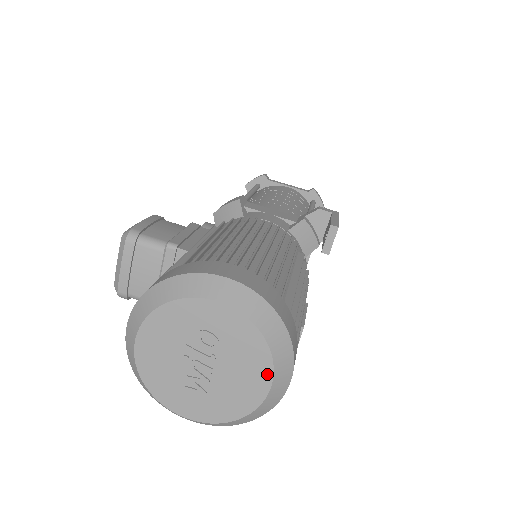
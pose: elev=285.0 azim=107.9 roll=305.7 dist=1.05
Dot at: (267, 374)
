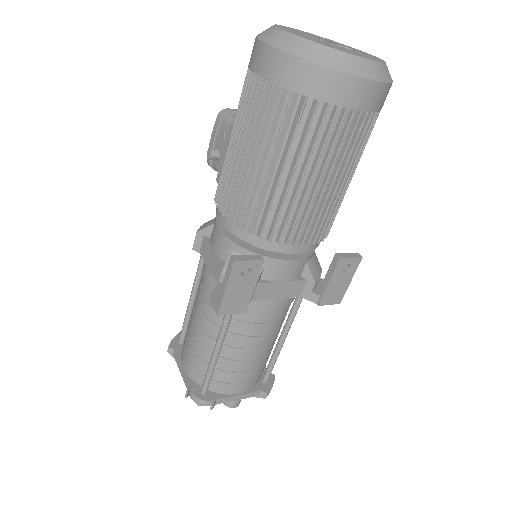
Dot at: (369, 59)
